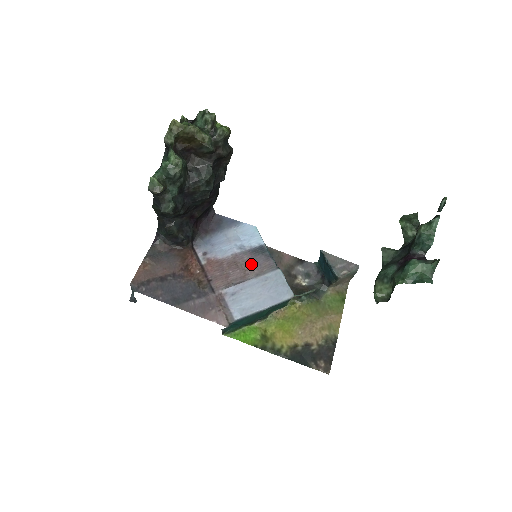
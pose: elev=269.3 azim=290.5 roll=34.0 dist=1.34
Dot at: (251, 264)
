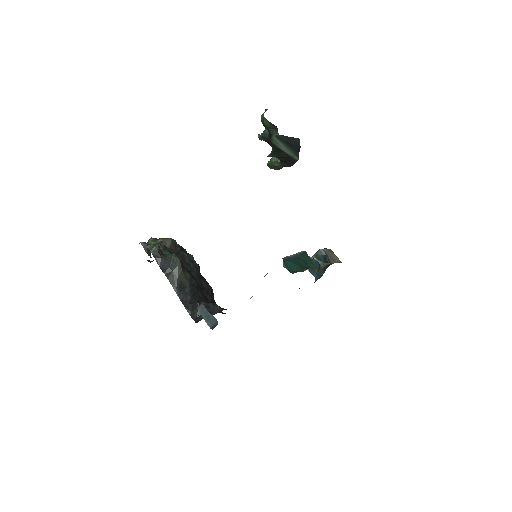
Dot at: occluded
